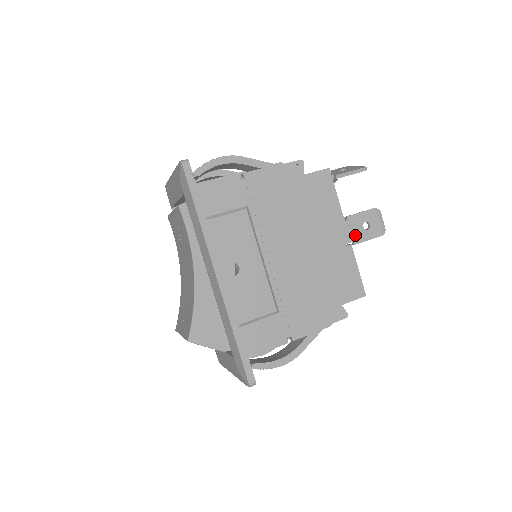
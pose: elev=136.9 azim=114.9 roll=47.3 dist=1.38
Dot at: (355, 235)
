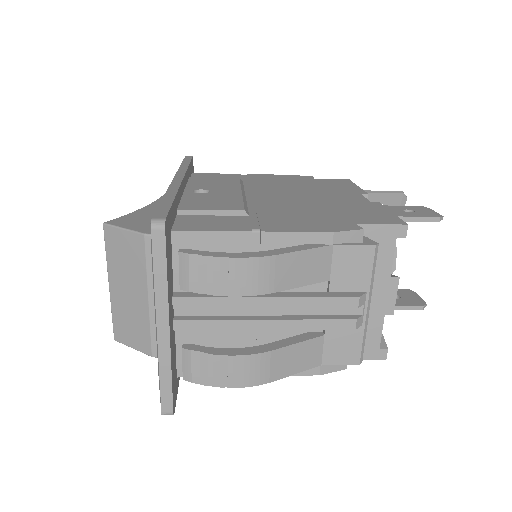
Dot at: occluded
